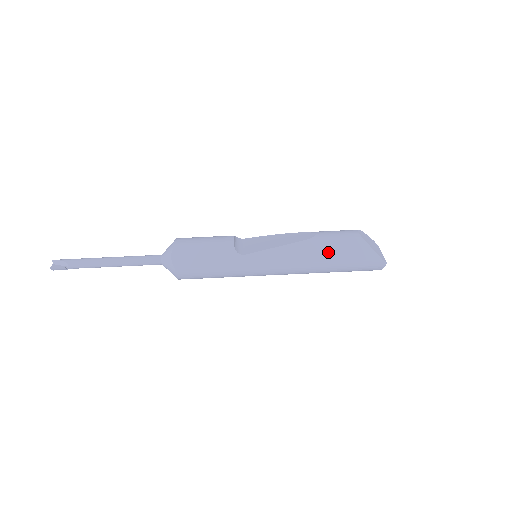
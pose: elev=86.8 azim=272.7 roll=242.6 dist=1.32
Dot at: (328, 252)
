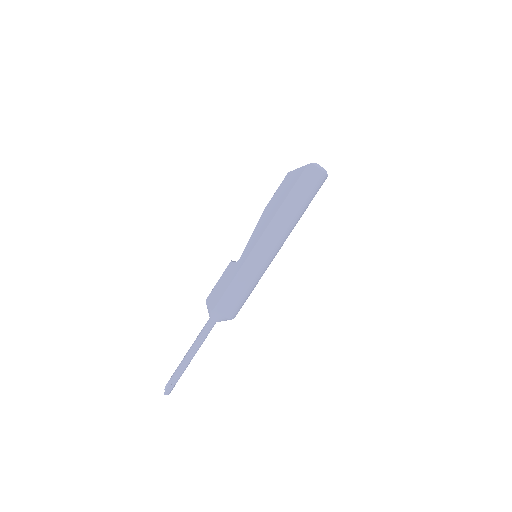
Dot at: (278, 200)
